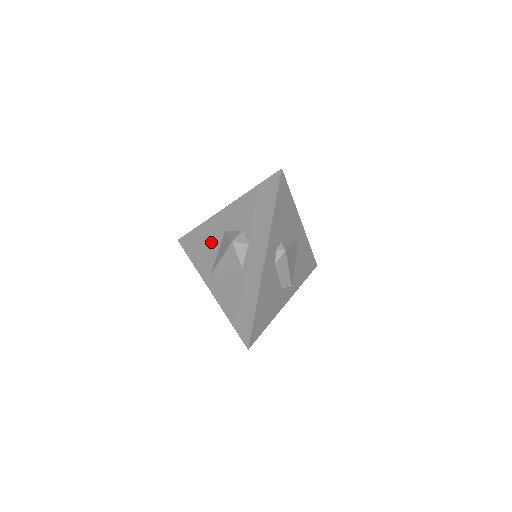
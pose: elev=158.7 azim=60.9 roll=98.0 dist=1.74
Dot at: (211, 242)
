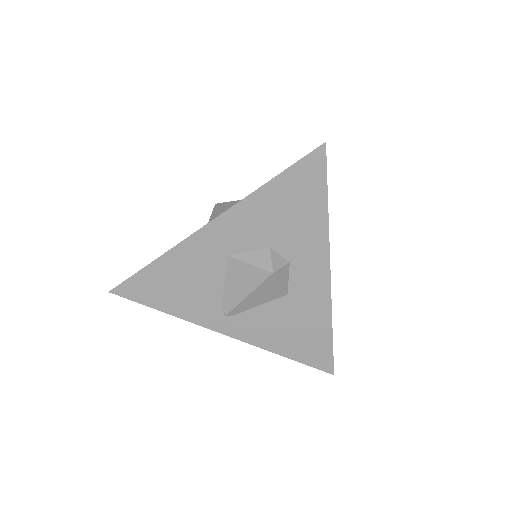
Dot at: (201, 277)
